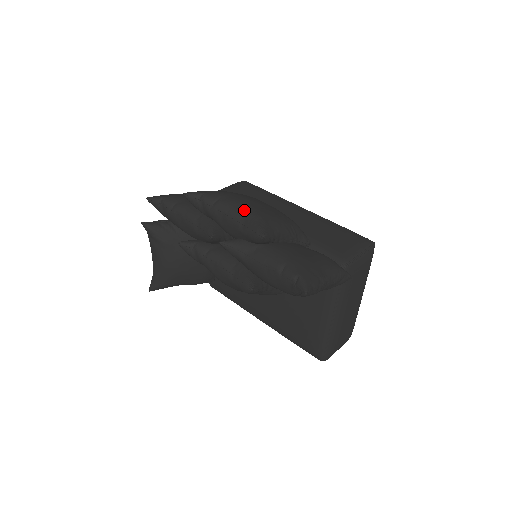
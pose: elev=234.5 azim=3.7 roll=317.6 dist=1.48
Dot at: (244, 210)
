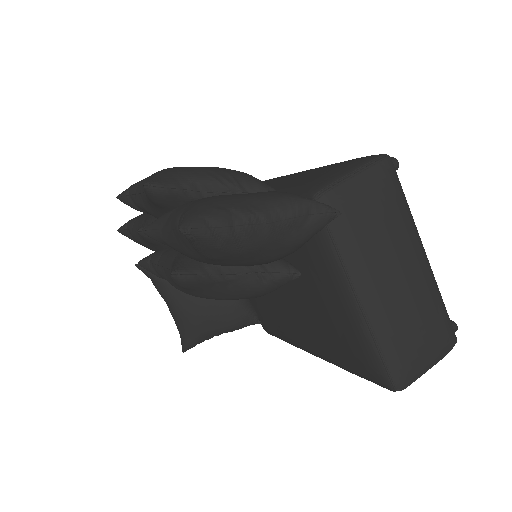
Dot at: occluded
